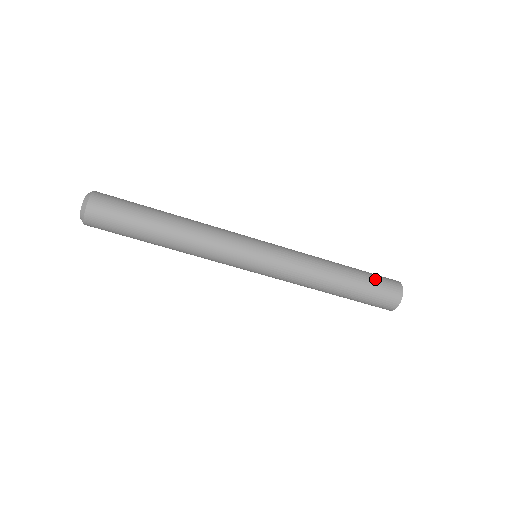
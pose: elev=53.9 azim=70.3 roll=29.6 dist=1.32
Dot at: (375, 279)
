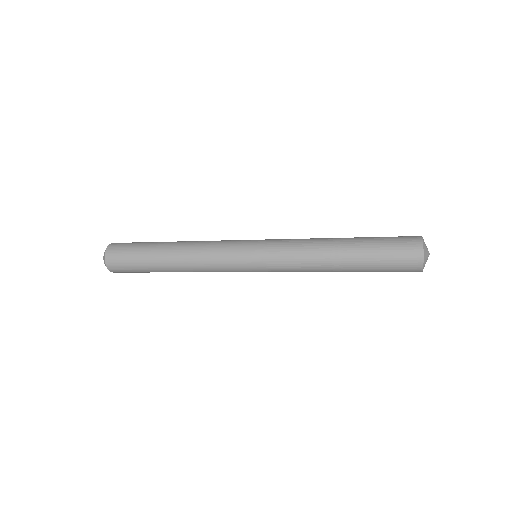
Dot at: (384, 247)
